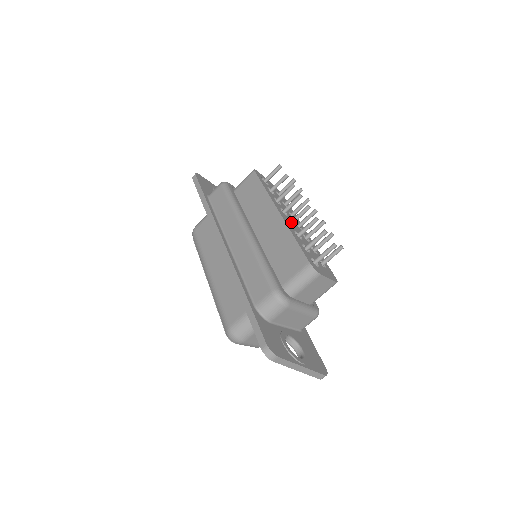
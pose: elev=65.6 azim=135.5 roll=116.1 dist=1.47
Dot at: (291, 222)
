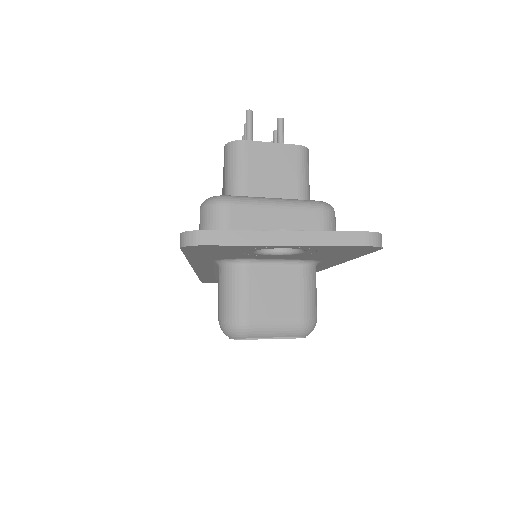
Dot at: occluded
